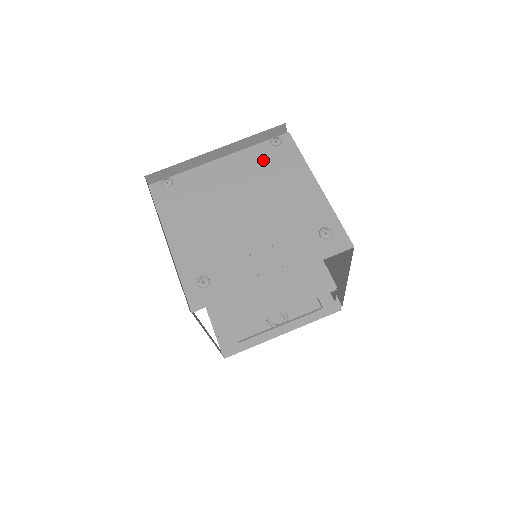
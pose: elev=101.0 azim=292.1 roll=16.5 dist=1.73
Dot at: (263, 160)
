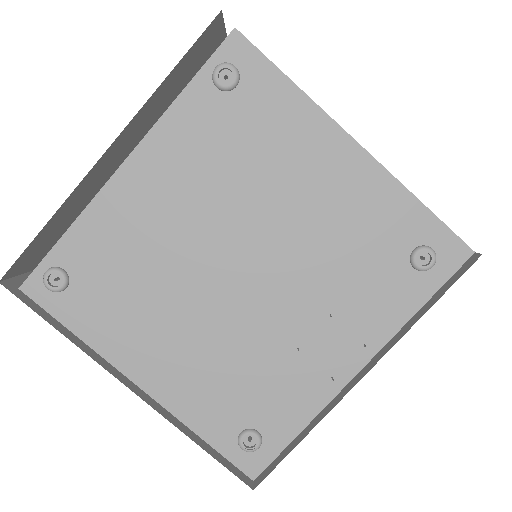
Dot at: (216, 130)
